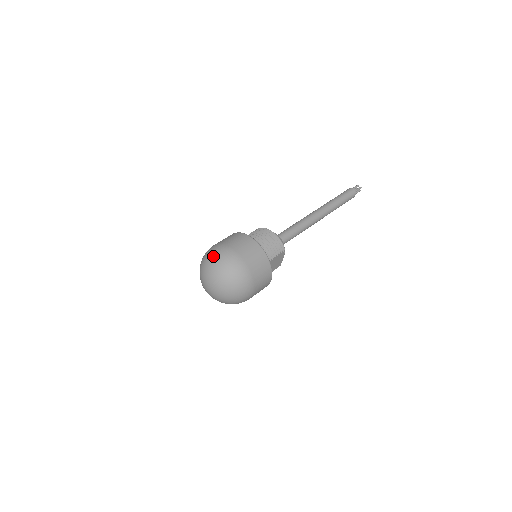
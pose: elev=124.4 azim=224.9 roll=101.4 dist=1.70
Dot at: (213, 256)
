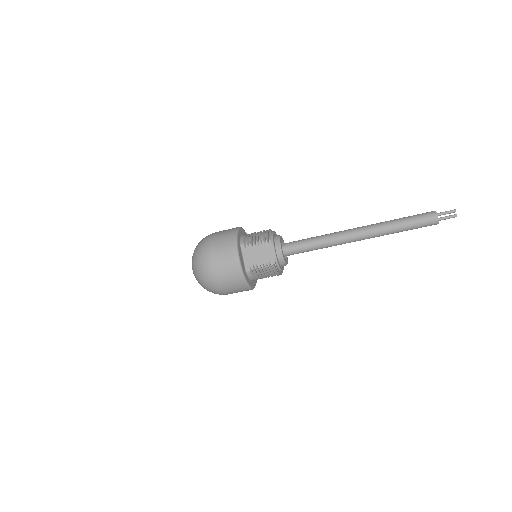
Dot at: occluded
